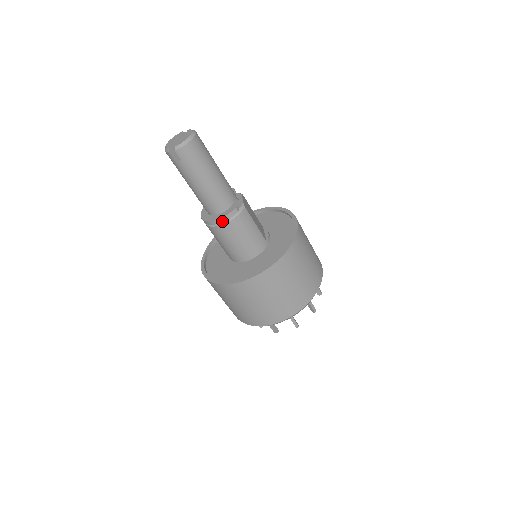
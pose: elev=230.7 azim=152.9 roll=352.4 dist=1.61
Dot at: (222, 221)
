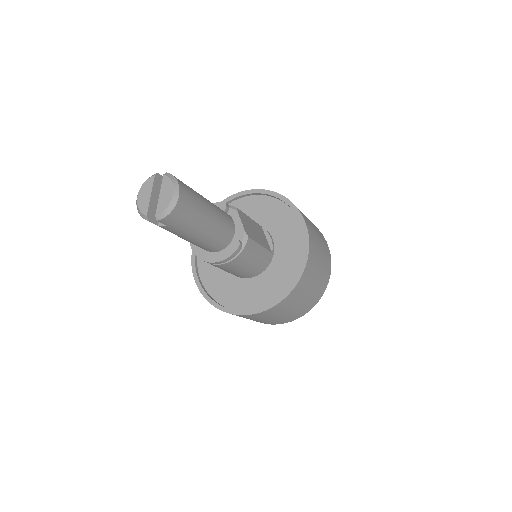
Dot at: (224, 262)
